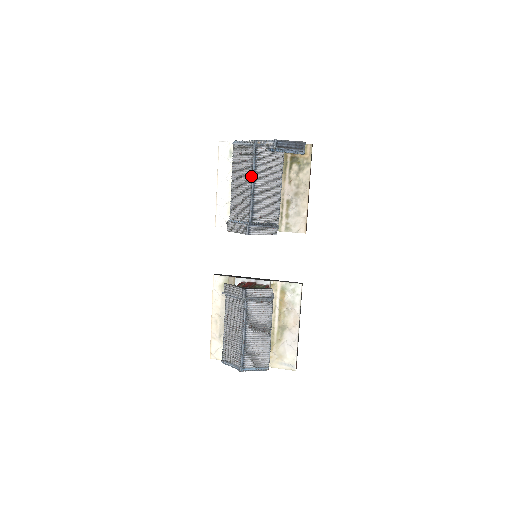
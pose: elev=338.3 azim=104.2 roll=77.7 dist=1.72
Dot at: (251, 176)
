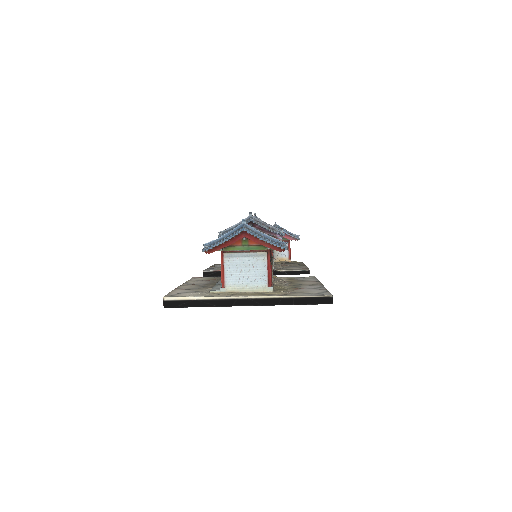
Dot at: occluded
